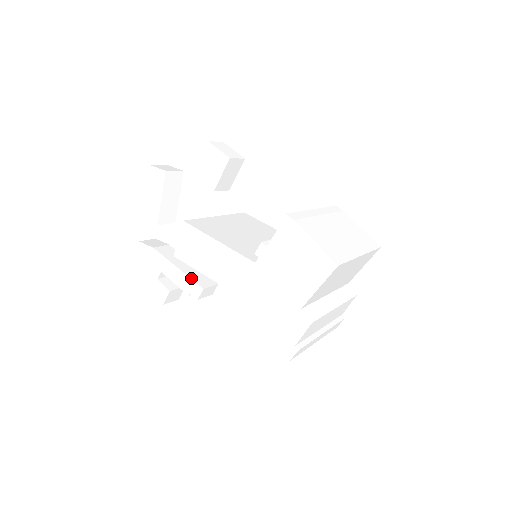
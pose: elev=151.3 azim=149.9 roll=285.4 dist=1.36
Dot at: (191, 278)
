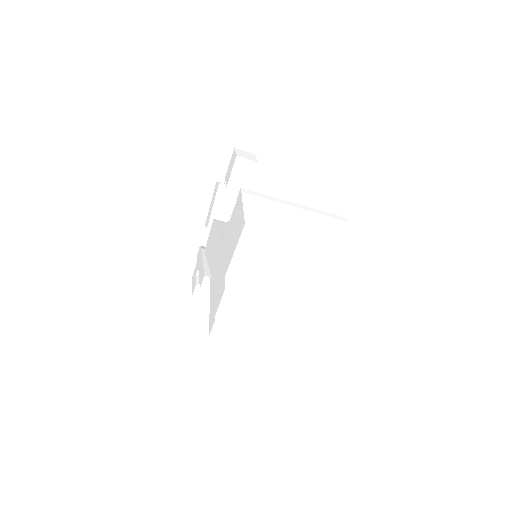
Dot at: (204, 268)
